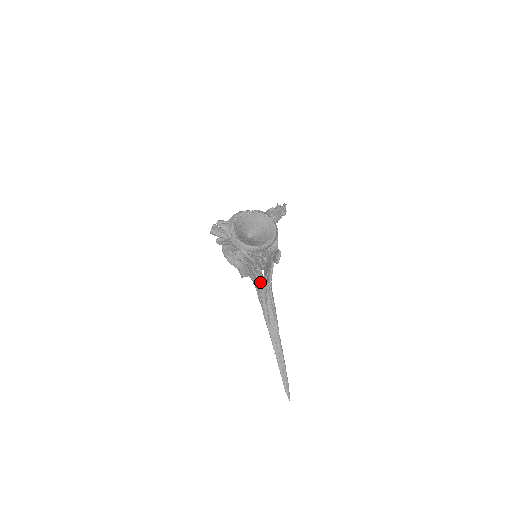
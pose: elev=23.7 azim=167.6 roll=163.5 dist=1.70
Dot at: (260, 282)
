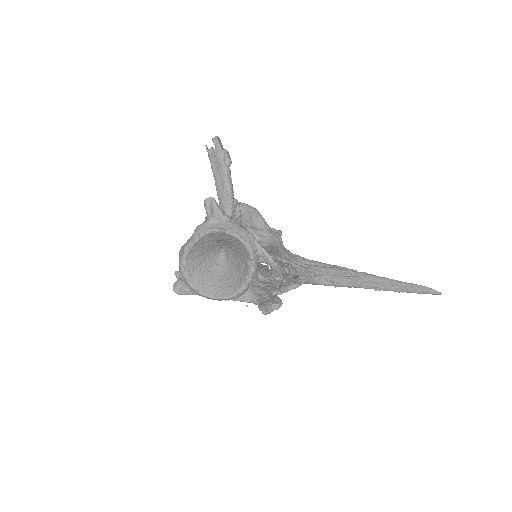
Dot at: occluded
